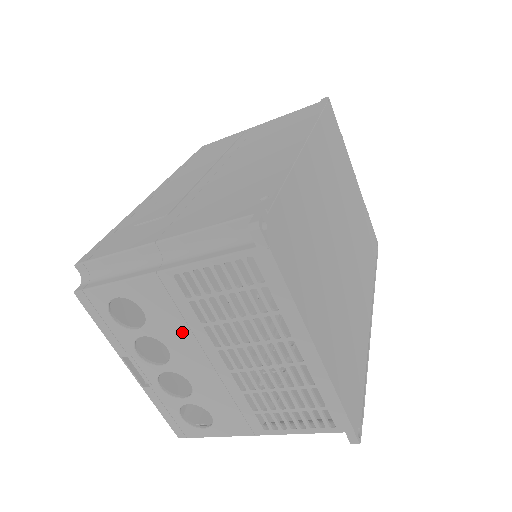
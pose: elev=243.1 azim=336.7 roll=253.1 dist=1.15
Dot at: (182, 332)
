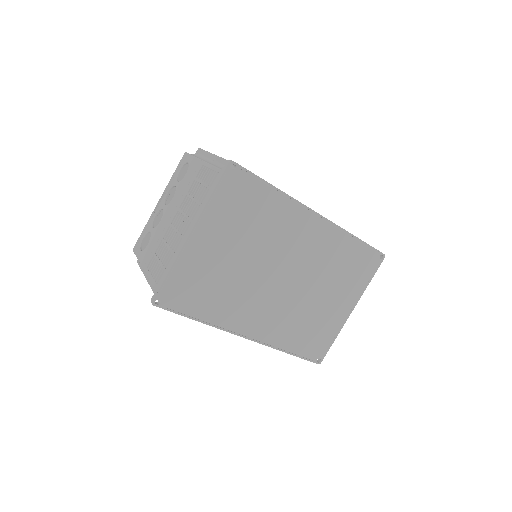
Dot at: (182, 193)
